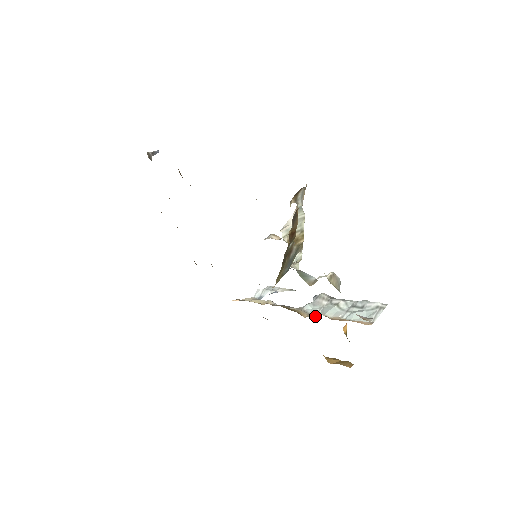
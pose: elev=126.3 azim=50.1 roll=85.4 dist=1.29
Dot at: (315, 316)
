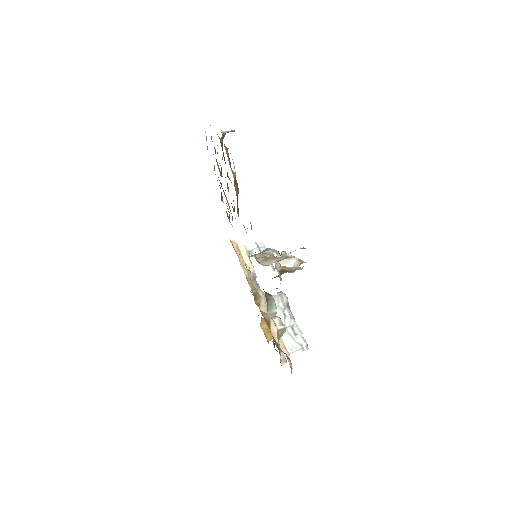
Dot at: occluded
